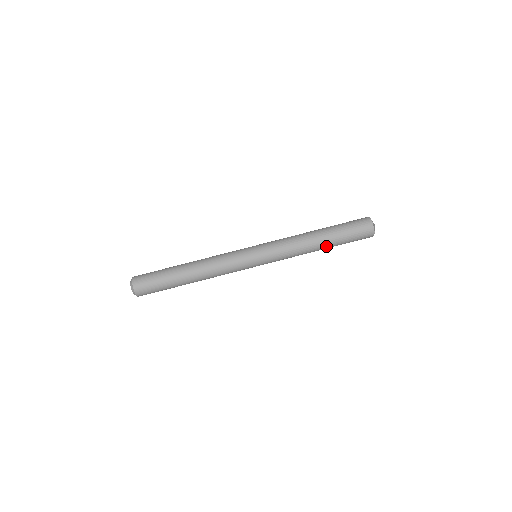
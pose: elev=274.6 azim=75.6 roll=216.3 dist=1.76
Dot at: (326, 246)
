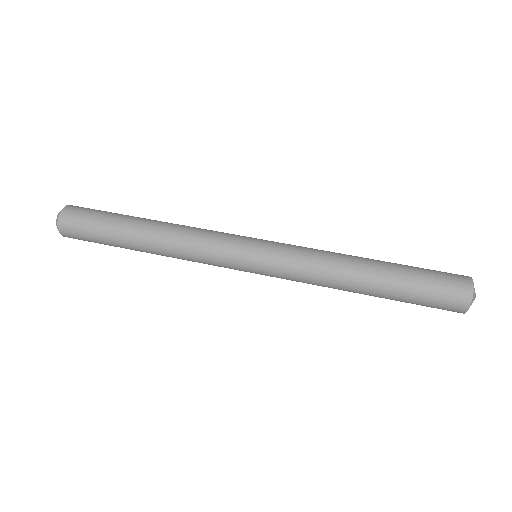
Dot at: (375, 287)
